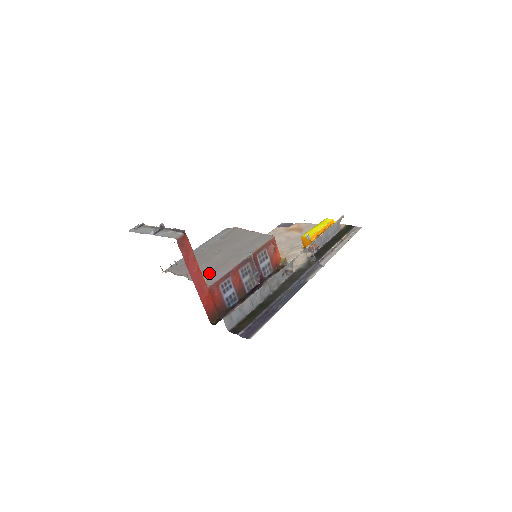
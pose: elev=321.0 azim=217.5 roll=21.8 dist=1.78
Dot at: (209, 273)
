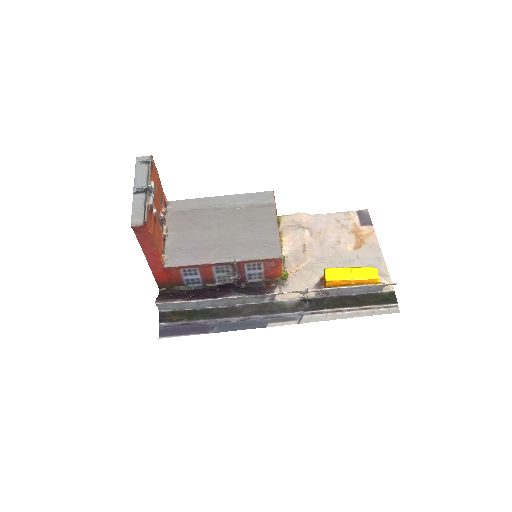
Dot at: (185, 249)
